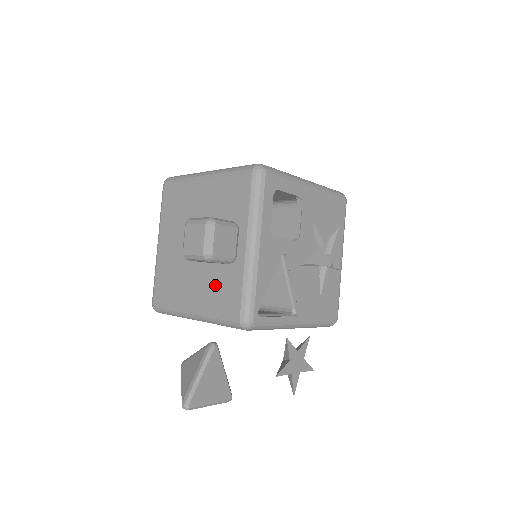
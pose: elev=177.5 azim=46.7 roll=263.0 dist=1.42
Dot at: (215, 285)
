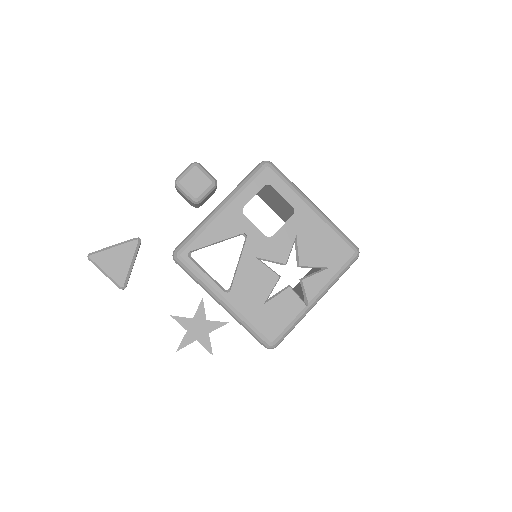
Dot at: occluded
